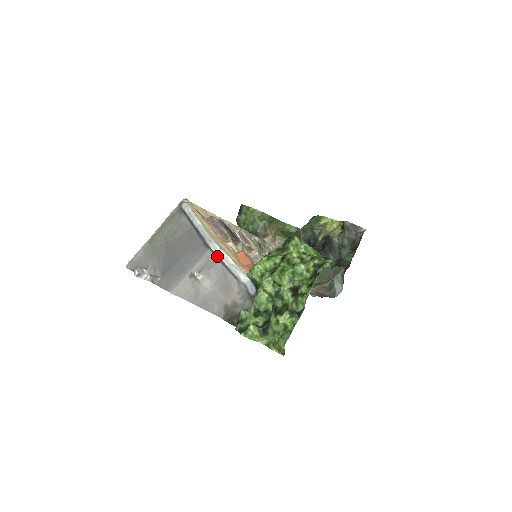
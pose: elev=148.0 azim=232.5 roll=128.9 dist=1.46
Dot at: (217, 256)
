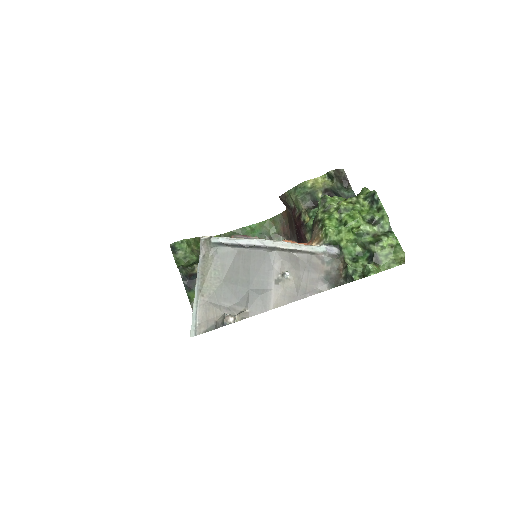
Dot at: (287, 250)
